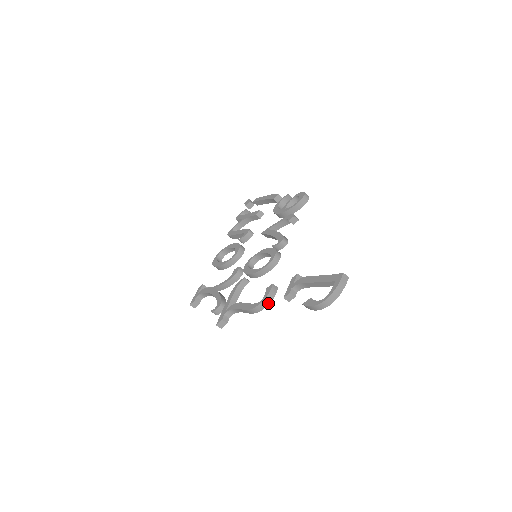
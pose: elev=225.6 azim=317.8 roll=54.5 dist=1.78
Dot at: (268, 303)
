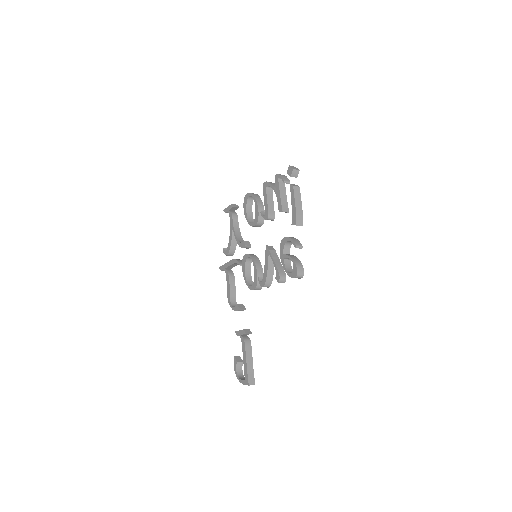
Dot at: occluded
